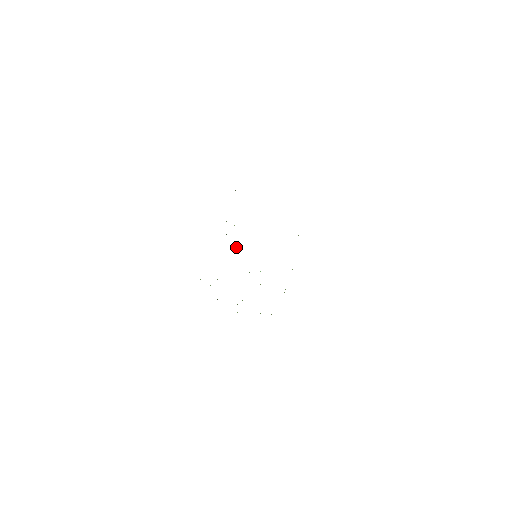
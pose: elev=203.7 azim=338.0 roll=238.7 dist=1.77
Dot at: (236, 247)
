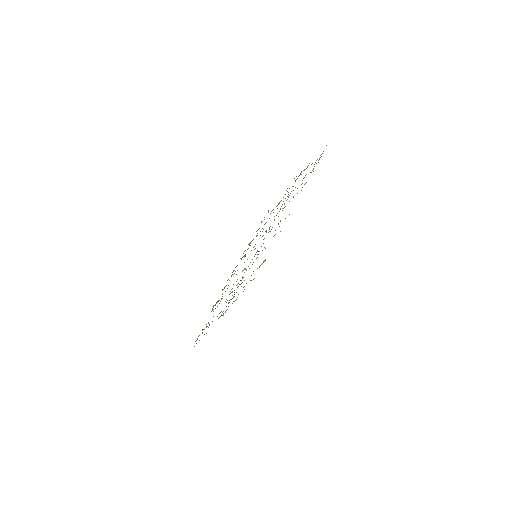
Dot at: occluded
